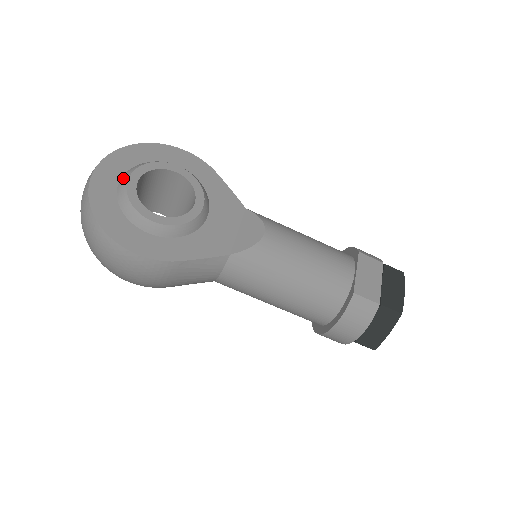
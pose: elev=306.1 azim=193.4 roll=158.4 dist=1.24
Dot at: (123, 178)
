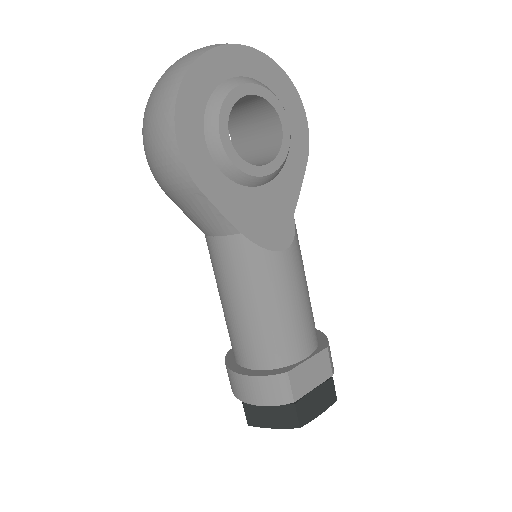
Dot at: (241, 78)
